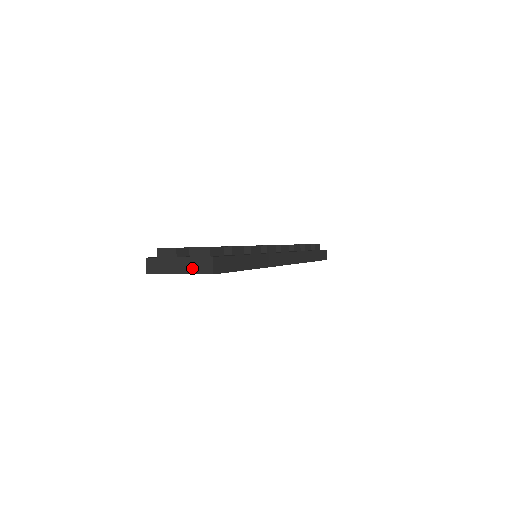
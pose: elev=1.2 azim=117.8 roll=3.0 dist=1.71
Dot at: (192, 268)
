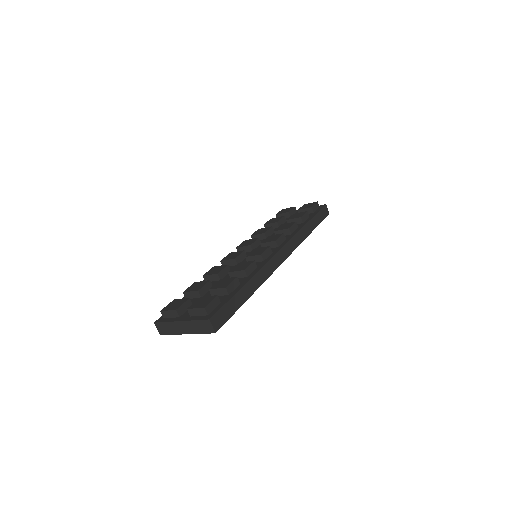
Dot at: (196, 329)
